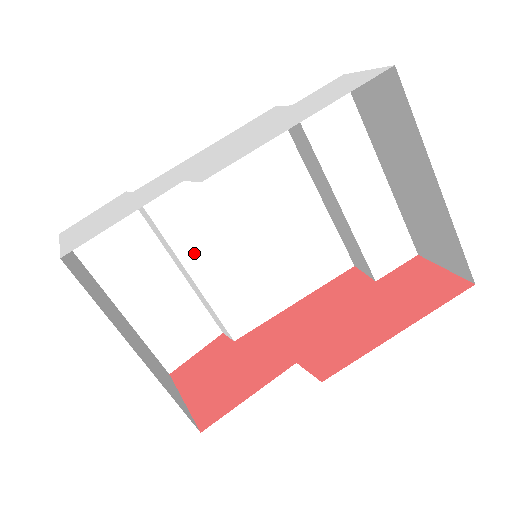
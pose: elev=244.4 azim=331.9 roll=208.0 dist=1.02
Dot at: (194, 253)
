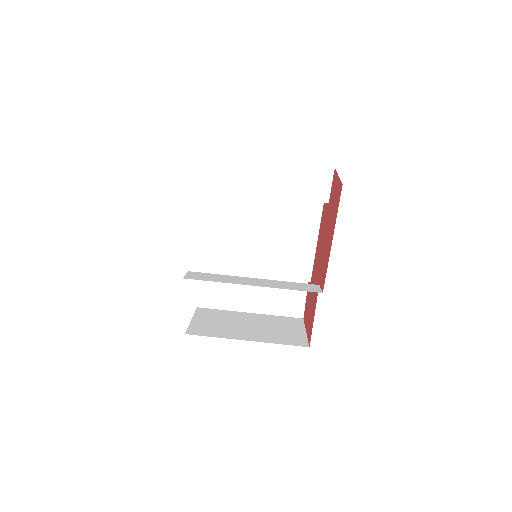
Dot at: (246, 267)
